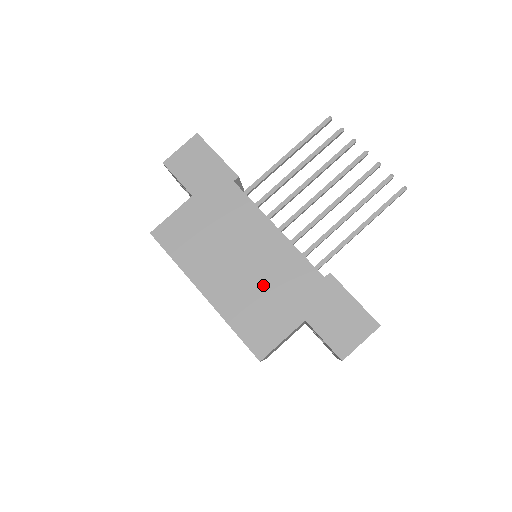
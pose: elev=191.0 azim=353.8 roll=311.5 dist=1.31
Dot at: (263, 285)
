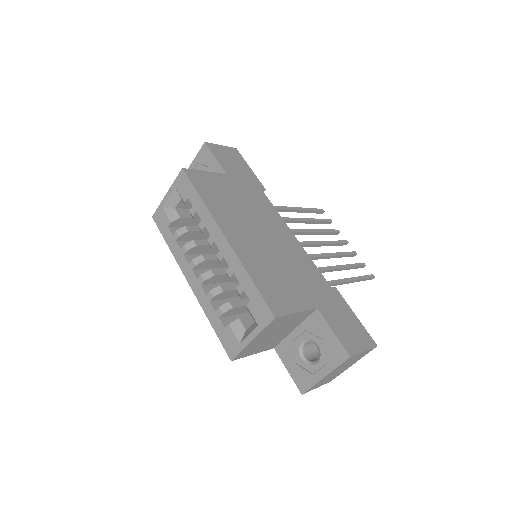
Dot at: (281, 262)
